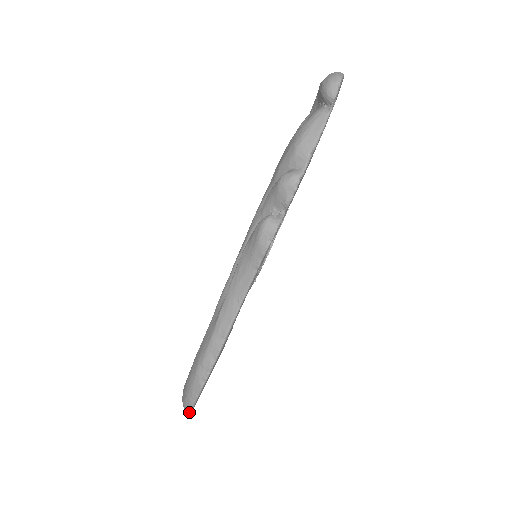
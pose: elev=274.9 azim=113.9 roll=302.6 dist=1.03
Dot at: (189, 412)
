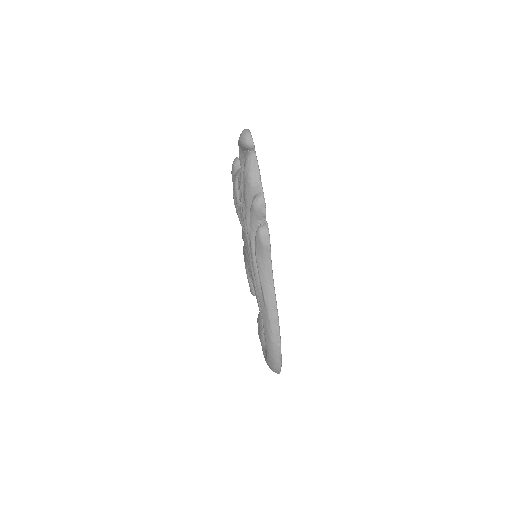
Dot at: (280, 370)
